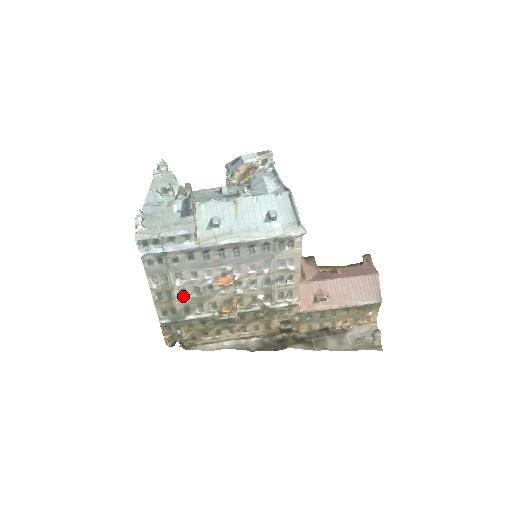
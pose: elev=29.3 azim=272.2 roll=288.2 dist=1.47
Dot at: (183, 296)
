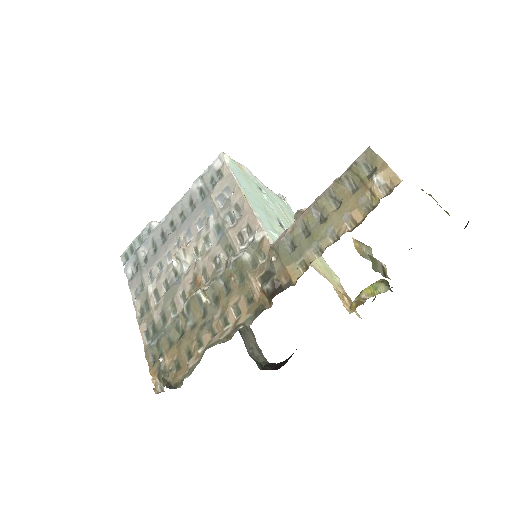
Dot at: (158, 301)
